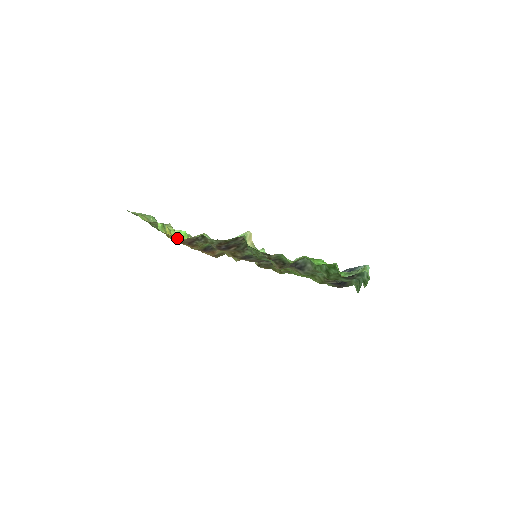
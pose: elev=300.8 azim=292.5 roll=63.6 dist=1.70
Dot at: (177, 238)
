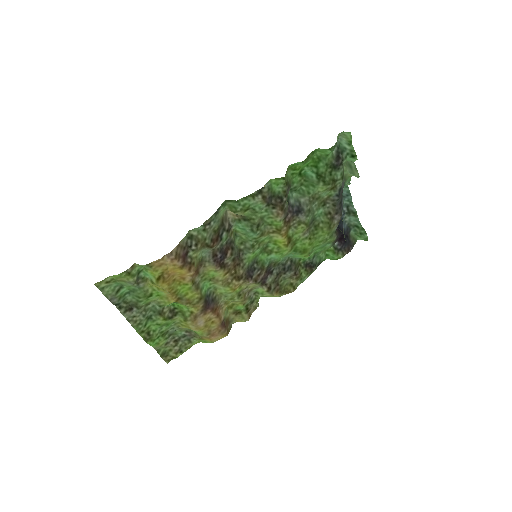
Dot at: (168, 274)
